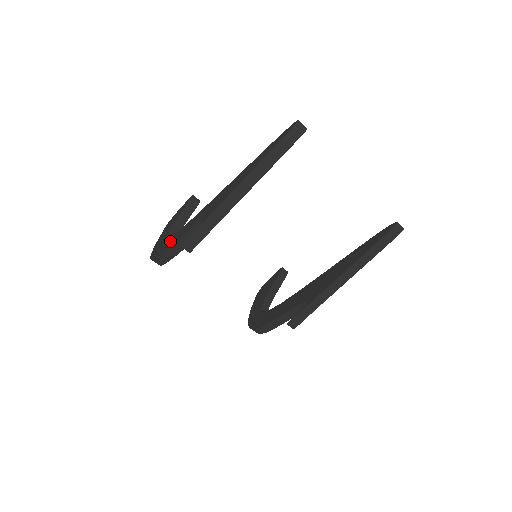
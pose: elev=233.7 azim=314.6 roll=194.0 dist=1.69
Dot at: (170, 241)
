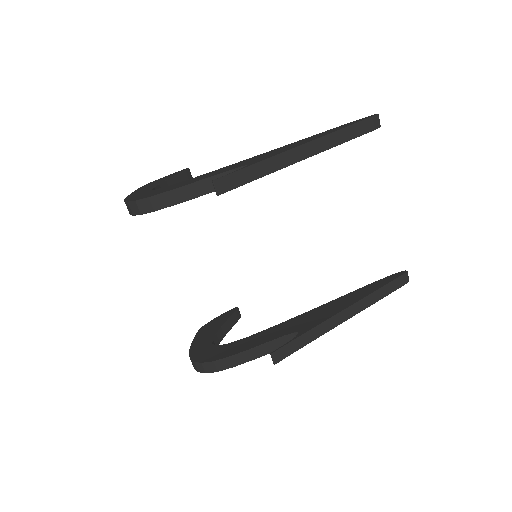
Dot at: (173, 185)
